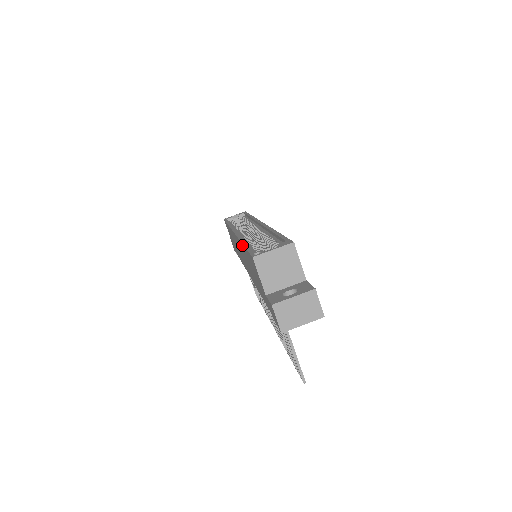
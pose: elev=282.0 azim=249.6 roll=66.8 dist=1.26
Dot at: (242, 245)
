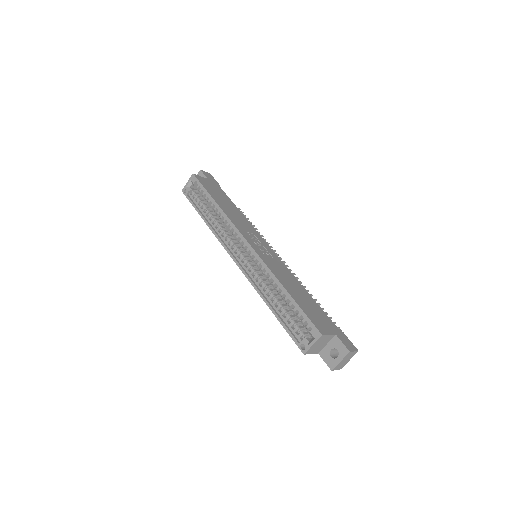
Dot at: (268, 306)
